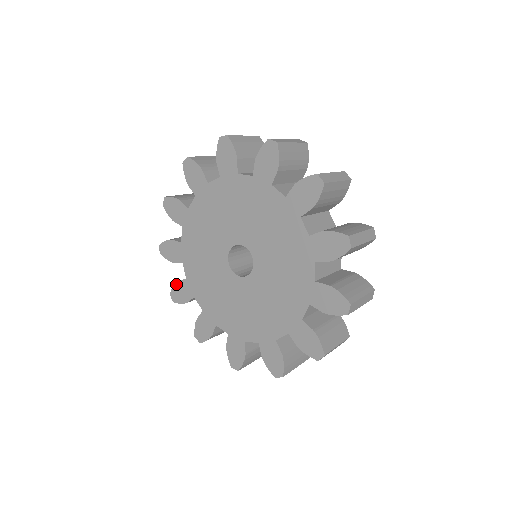
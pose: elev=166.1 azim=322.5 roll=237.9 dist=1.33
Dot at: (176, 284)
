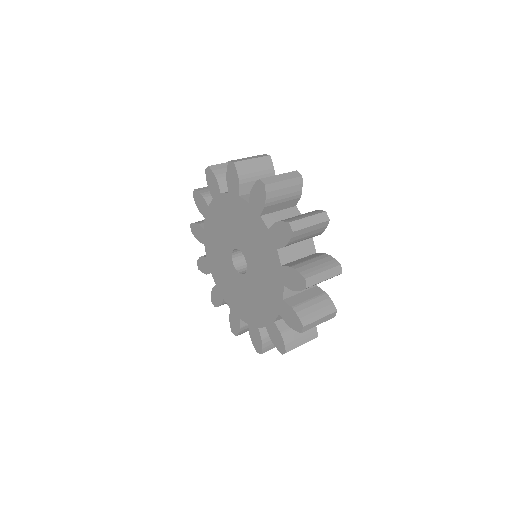
Dot at: (200, 258)
